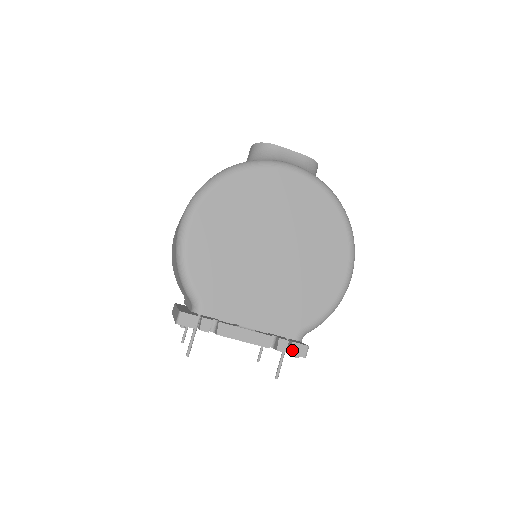
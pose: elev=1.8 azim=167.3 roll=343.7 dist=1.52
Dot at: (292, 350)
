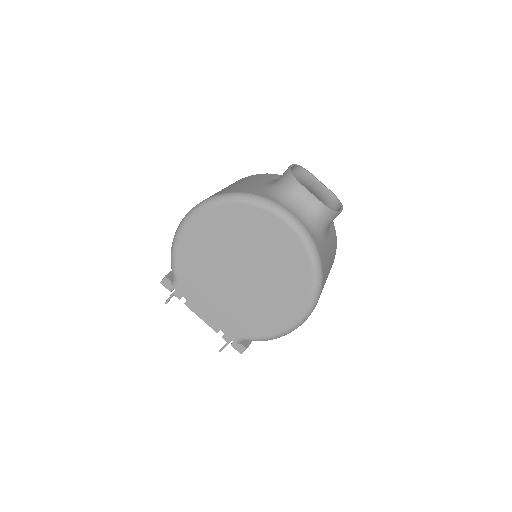
Dot at: (233, 344)
